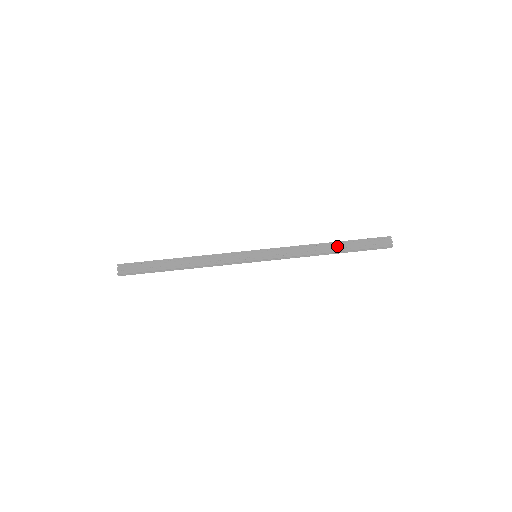
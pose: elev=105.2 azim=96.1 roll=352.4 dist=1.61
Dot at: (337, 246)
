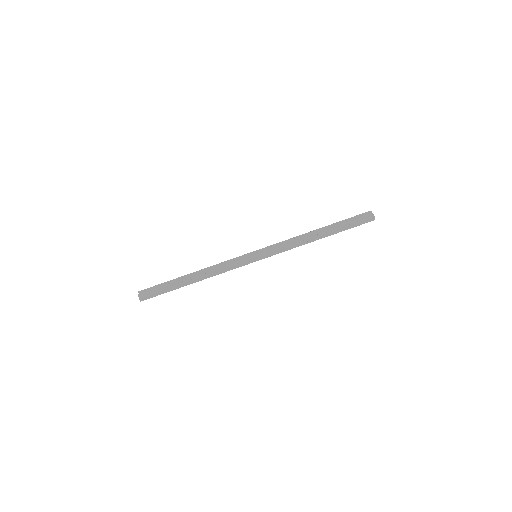
Dot at: (325, 230)
